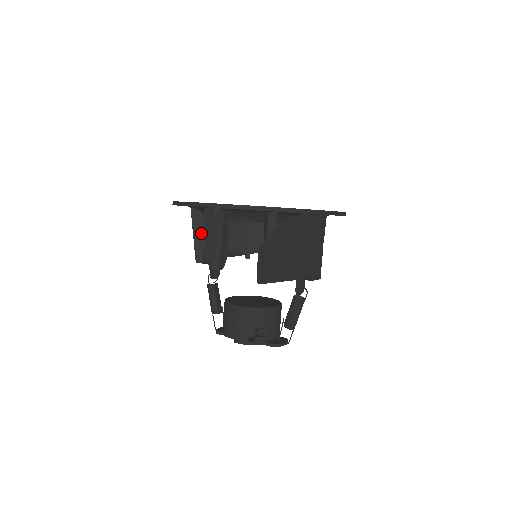
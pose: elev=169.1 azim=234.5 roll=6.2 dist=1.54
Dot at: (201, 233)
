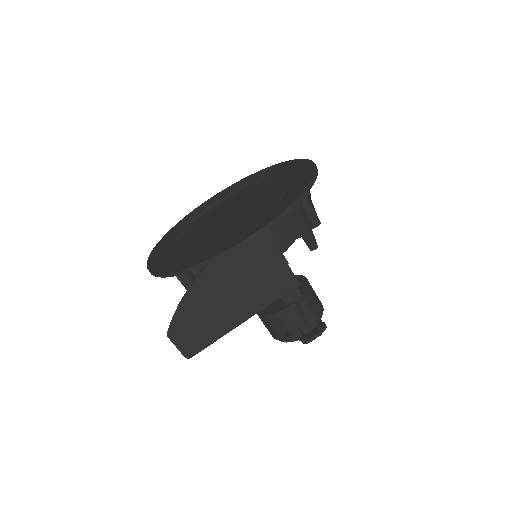
Dot at: occluded
